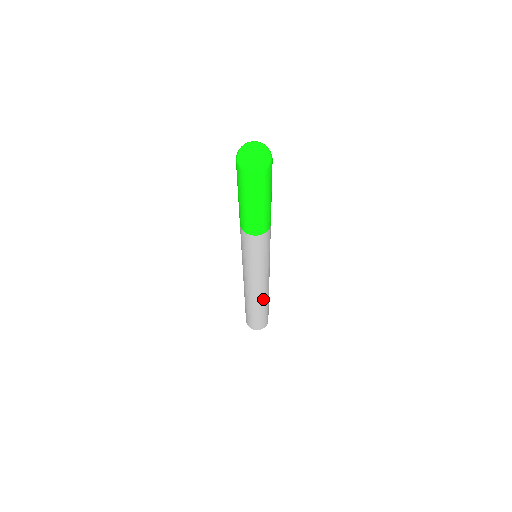
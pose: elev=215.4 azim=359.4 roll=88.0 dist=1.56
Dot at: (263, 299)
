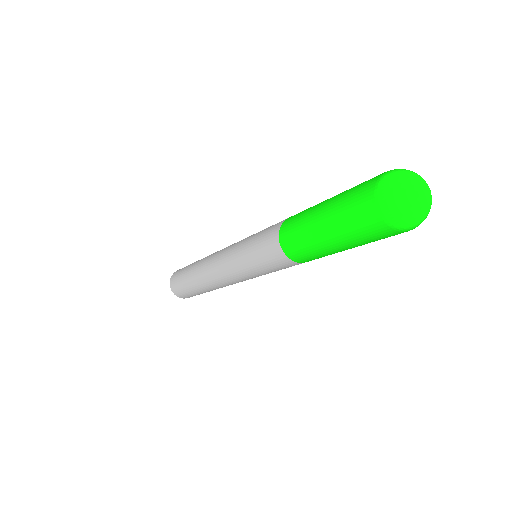
Dot at: occluded
